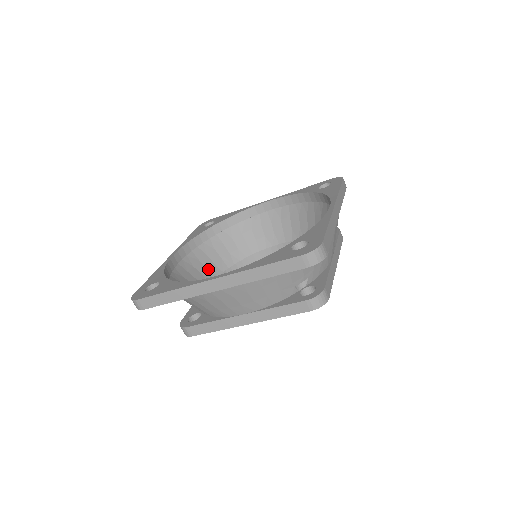
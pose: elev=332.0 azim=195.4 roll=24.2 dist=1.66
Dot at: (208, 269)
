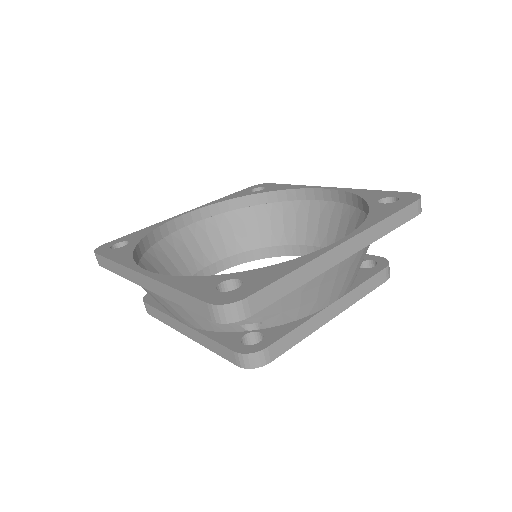
Dot at: occluded
